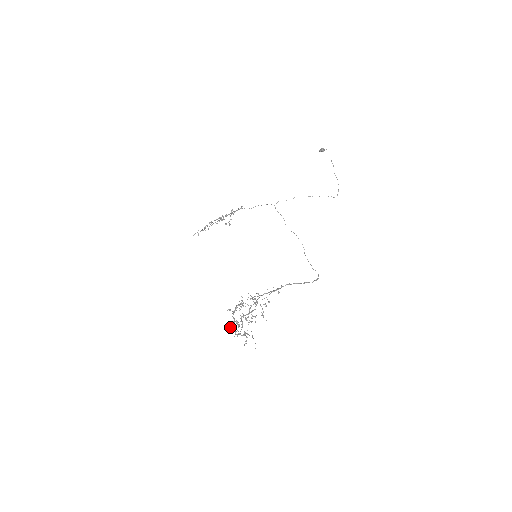
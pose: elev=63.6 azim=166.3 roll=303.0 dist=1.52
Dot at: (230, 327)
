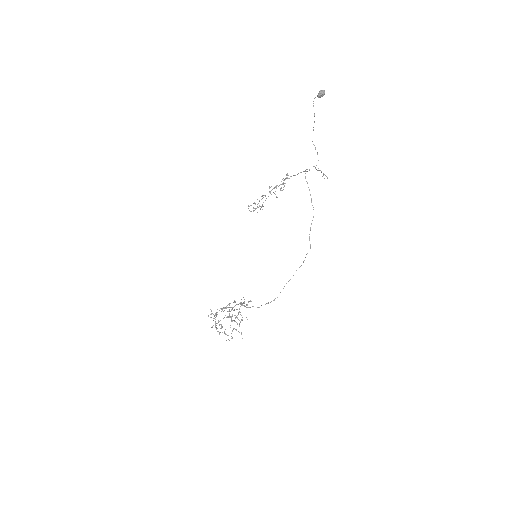
Dot at: occluded
